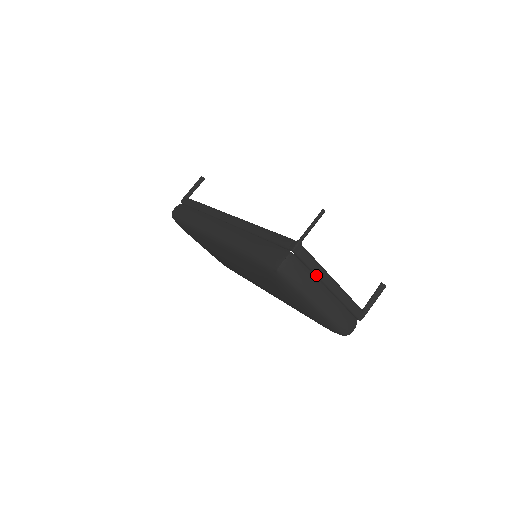
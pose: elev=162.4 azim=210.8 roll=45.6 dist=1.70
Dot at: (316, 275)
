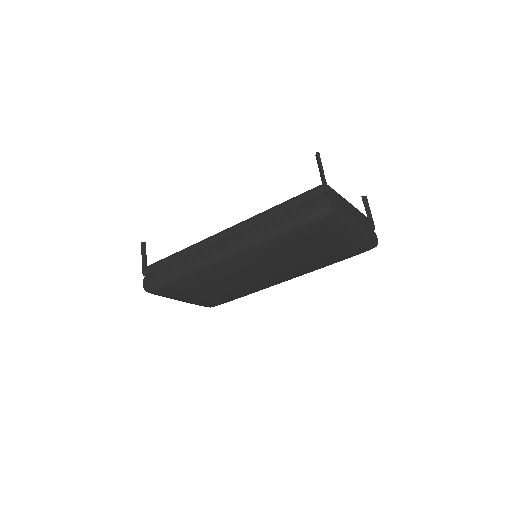
Dot at: occluded
